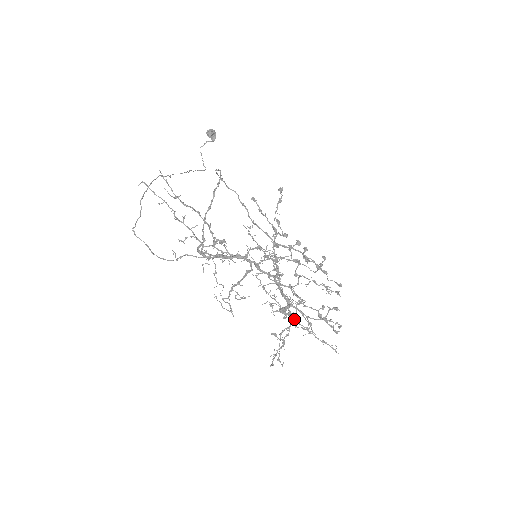
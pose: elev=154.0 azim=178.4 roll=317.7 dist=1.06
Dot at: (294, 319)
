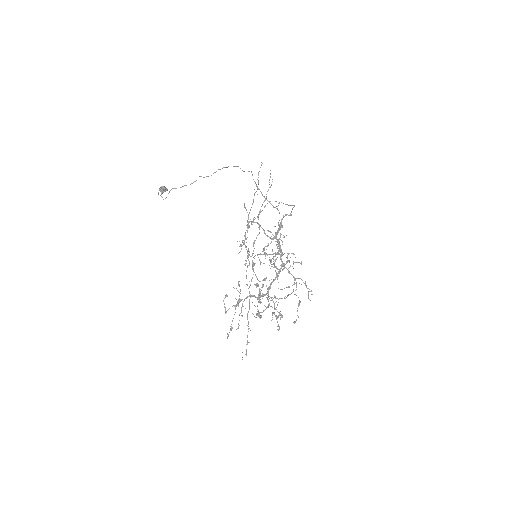
Dot at: (240, 313)
